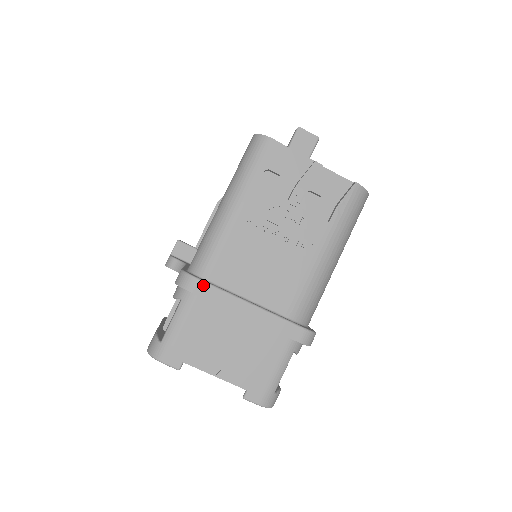
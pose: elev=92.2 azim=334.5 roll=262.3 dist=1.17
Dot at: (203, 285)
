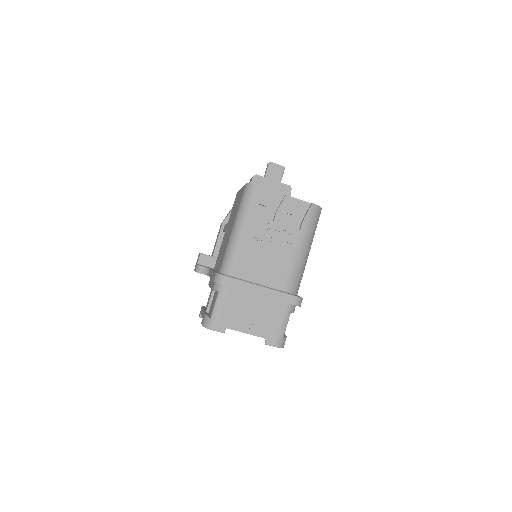
Dot at: (231, 280)
